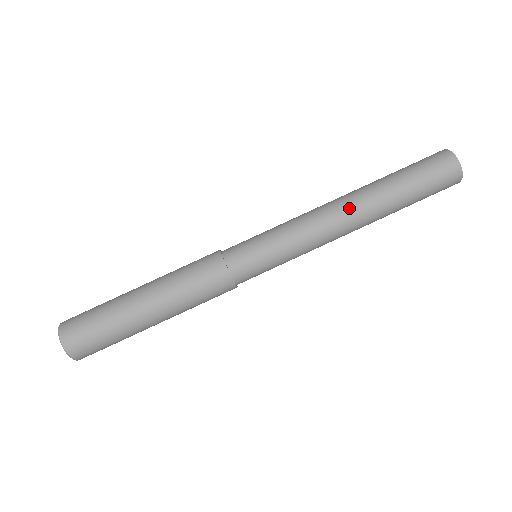
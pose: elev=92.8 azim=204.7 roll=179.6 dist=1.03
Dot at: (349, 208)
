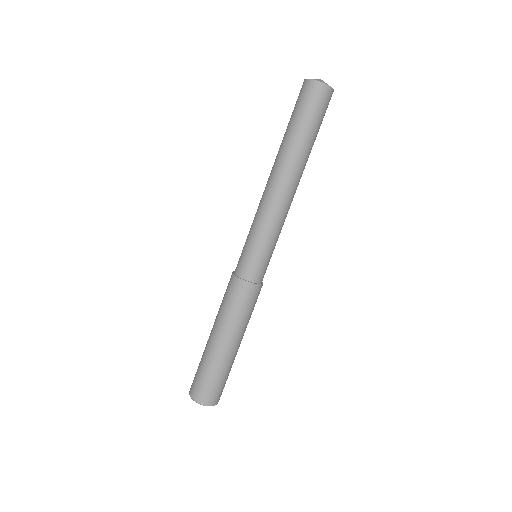
Dot at: (283, 179)
